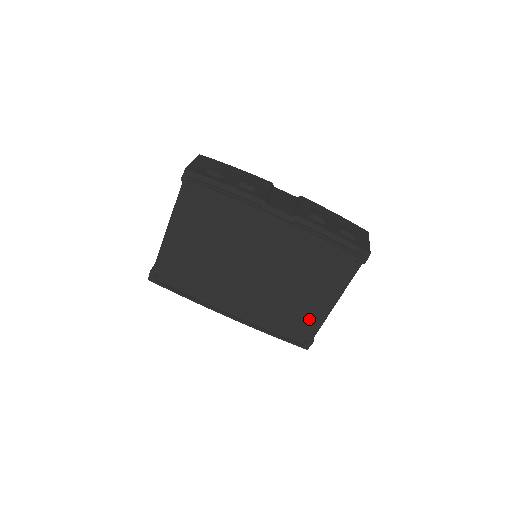
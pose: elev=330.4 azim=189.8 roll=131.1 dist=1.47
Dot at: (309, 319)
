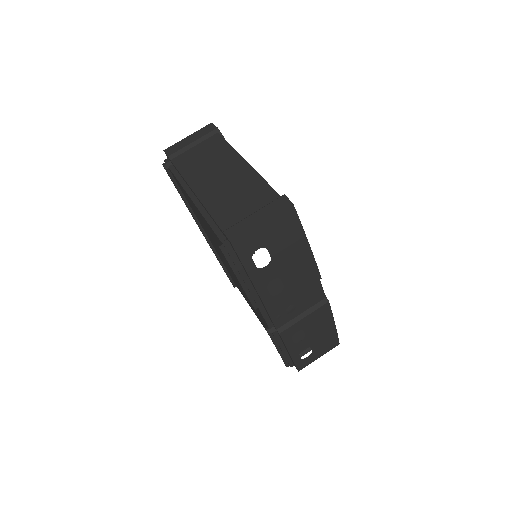
Dot at: (245, 298)
